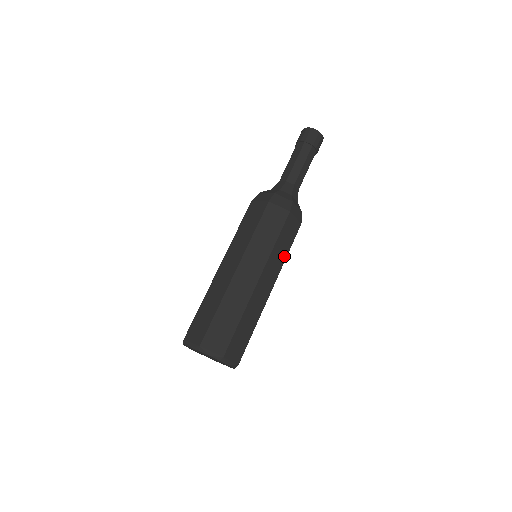
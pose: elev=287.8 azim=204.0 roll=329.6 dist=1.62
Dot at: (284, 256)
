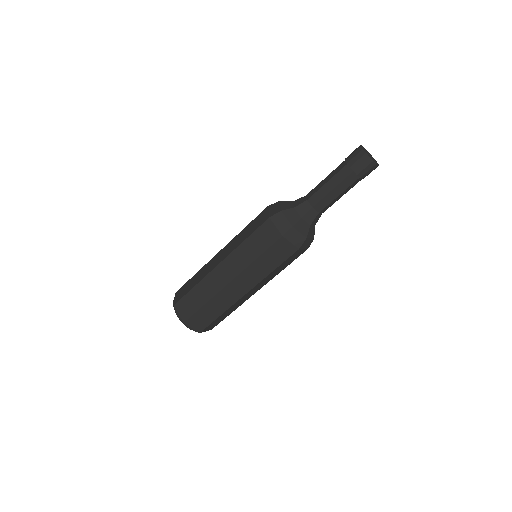
Dot at: occluded
